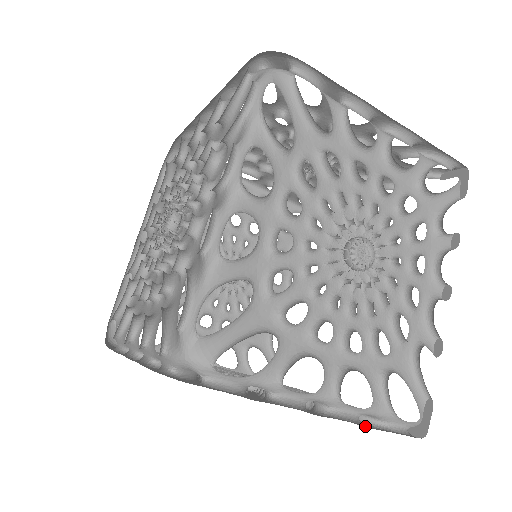
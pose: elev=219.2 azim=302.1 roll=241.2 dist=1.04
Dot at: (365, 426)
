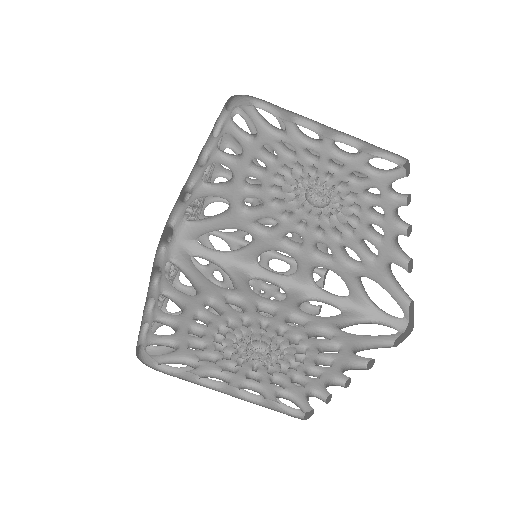
Dot at: (351, 324)
